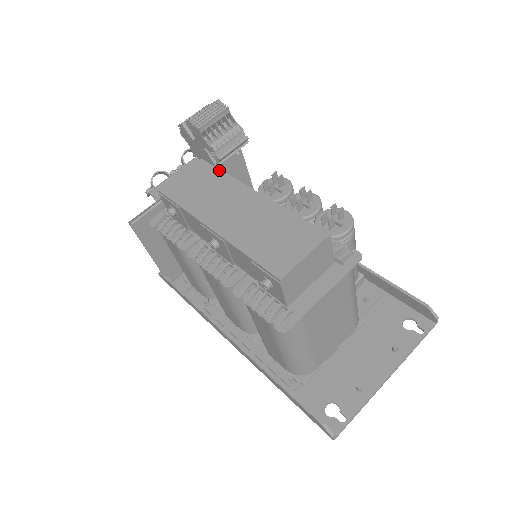
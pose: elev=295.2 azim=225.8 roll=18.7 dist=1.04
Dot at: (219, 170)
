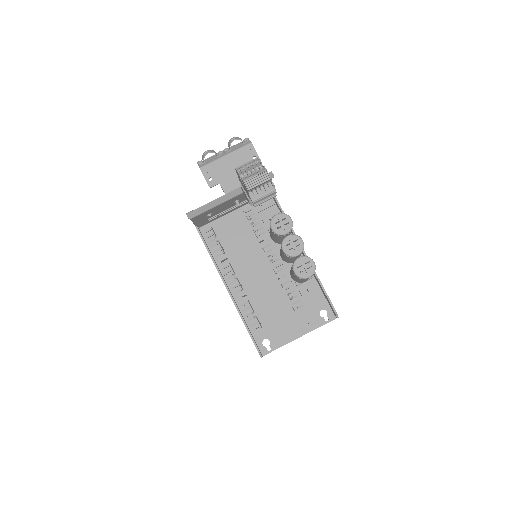
Dot at: (251, 229)
